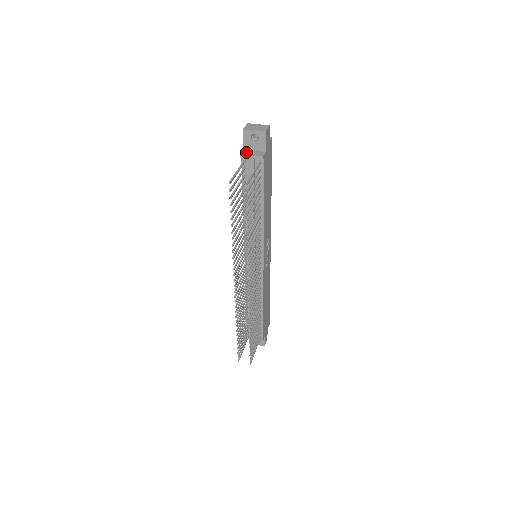
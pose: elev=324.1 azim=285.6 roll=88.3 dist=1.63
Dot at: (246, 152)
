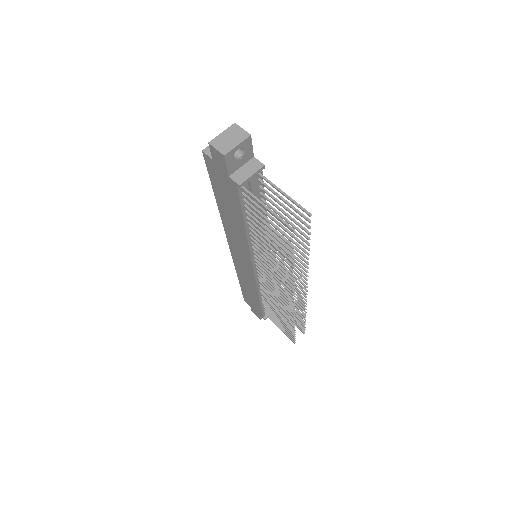
Dot at: (240, 177)
